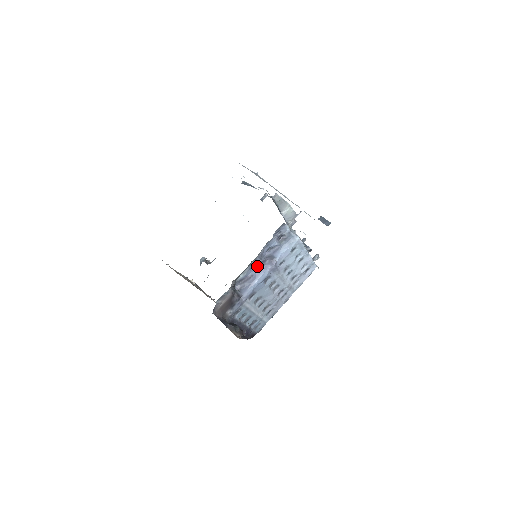
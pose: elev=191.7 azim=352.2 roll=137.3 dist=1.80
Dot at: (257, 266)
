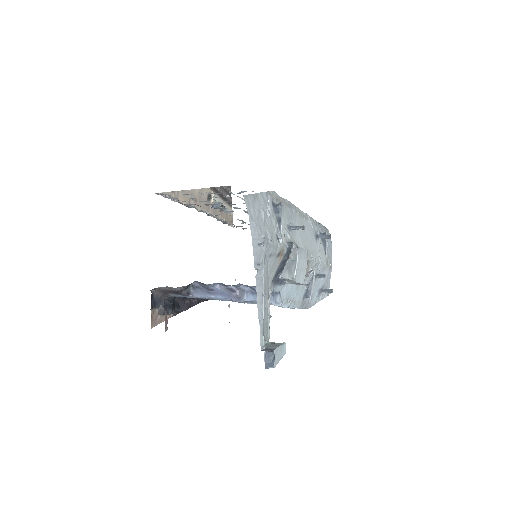
Dot at: (224, 287)
